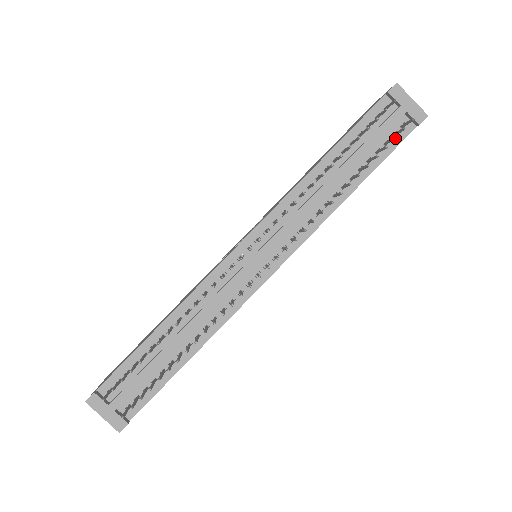
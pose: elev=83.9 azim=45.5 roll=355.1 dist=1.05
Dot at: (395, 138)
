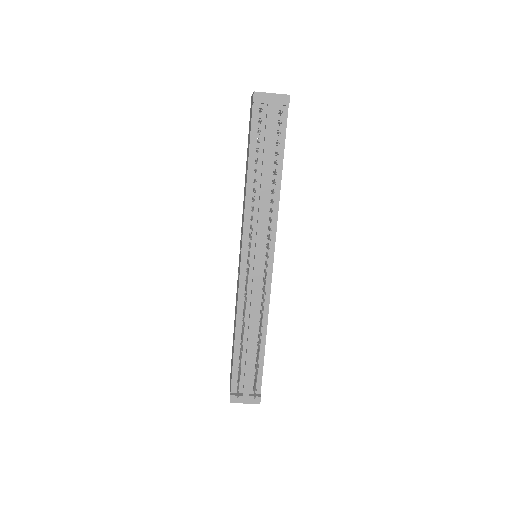
Dot at: occluded
